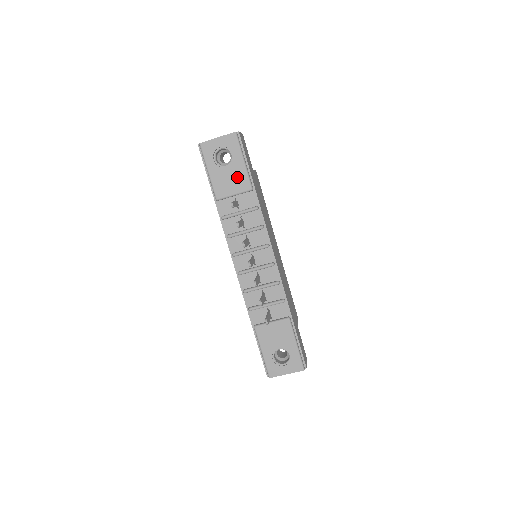
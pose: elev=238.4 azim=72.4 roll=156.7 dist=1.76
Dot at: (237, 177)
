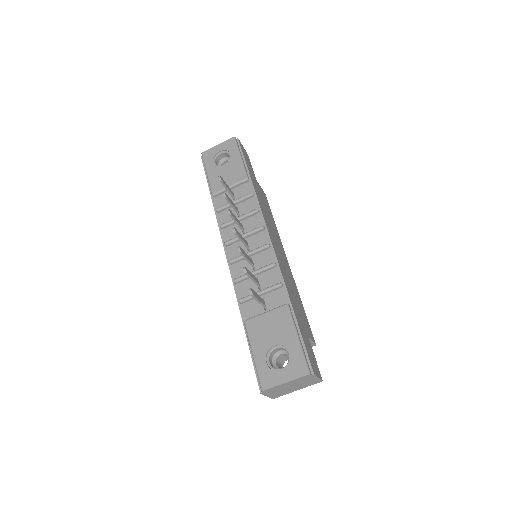
Dot at: (233, 171)
